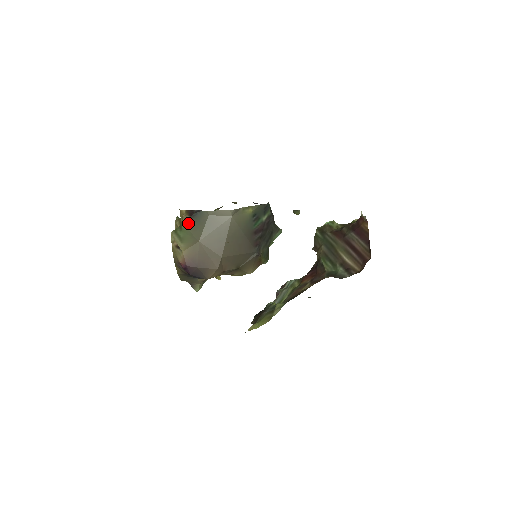
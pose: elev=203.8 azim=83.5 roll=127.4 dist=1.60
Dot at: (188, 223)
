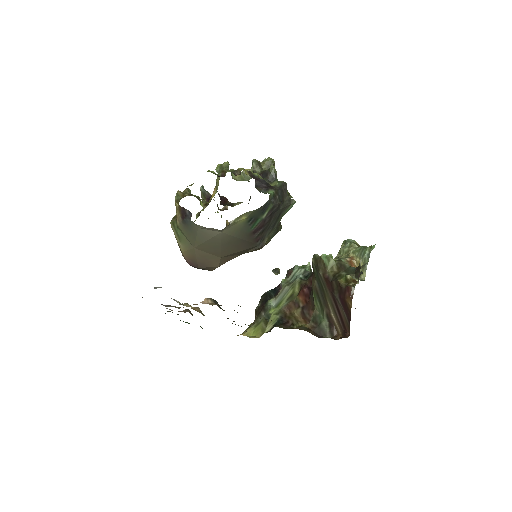
Dot at: (181, 226)
